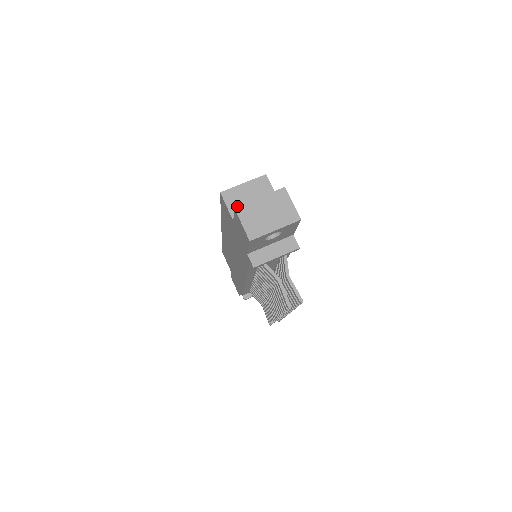
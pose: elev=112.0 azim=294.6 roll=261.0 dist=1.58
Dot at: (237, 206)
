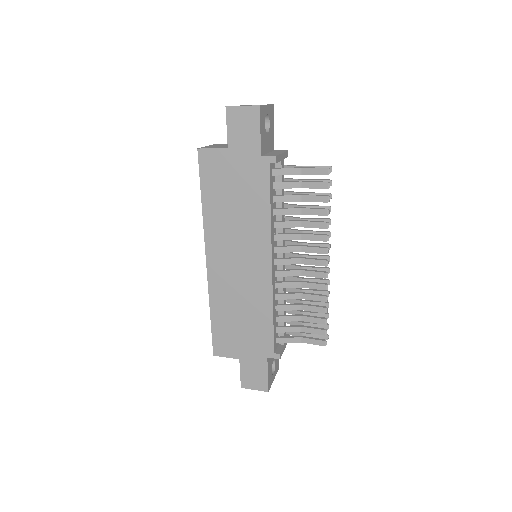
Dot at: (226, 106)
